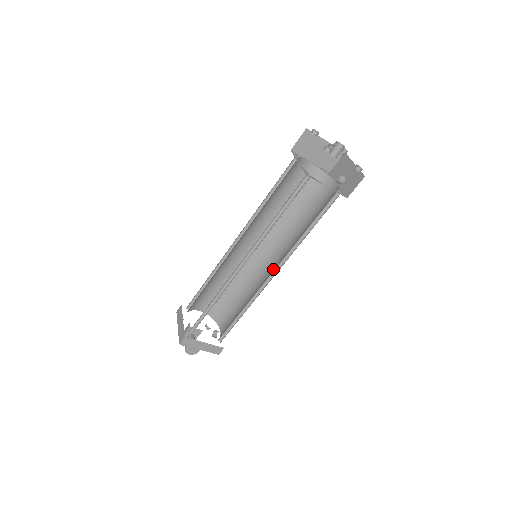
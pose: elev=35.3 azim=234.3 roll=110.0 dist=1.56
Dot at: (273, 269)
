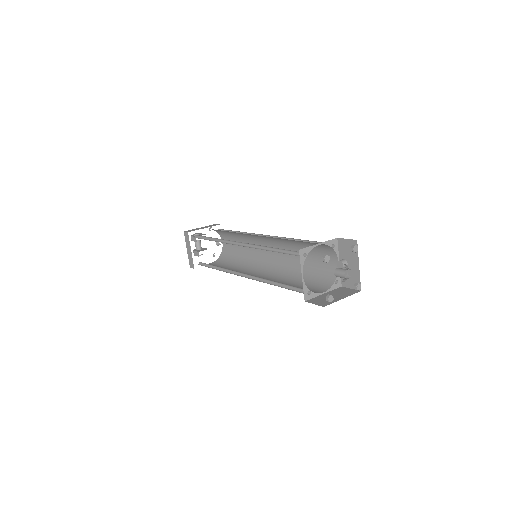
Dot at: (270, 258)
